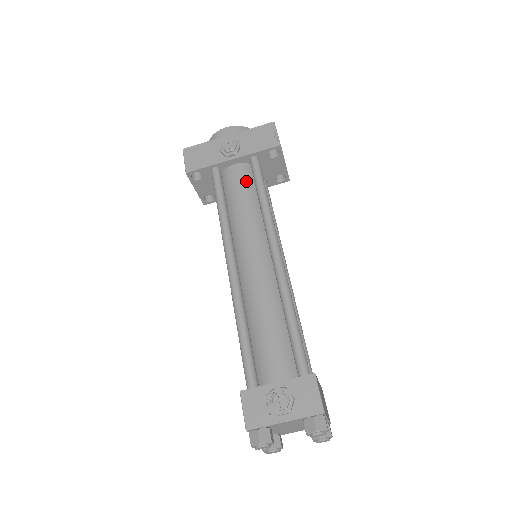
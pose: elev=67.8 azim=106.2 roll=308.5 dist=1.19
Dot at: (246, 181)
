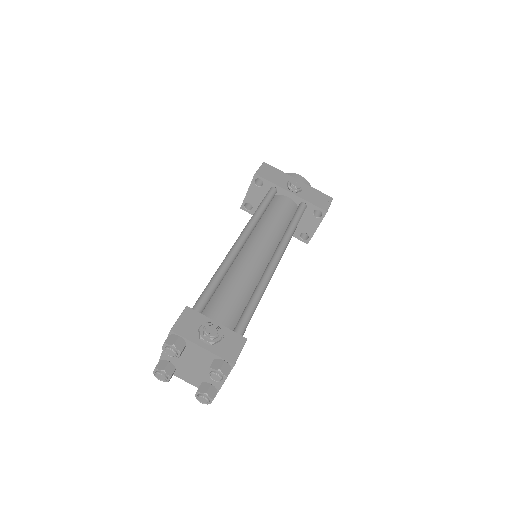
Dot at: (288, 211)
